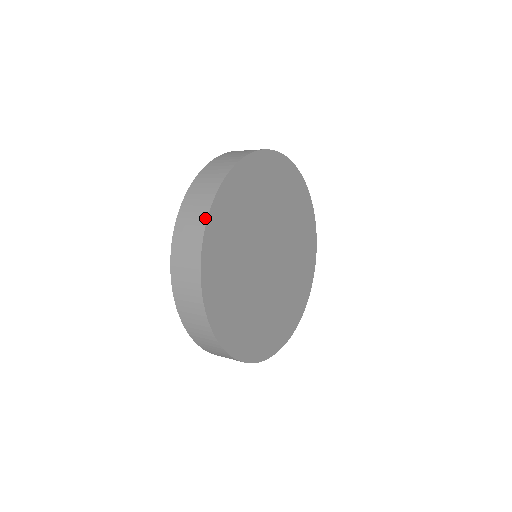
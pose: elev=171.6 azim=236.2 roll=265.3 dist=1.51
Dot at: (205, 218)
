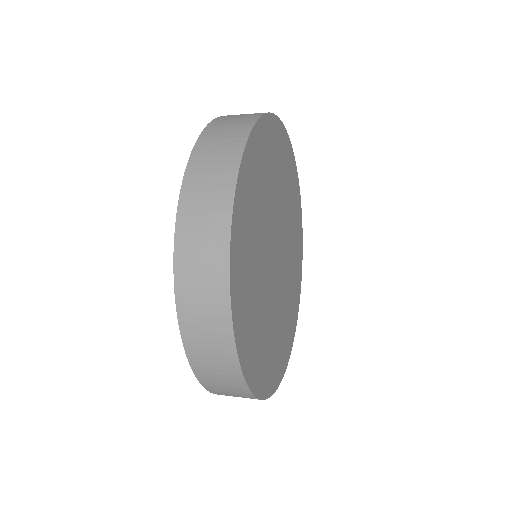
Dot at: occluded
